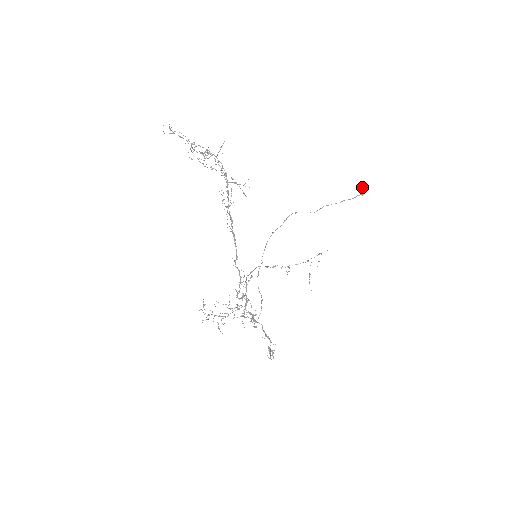
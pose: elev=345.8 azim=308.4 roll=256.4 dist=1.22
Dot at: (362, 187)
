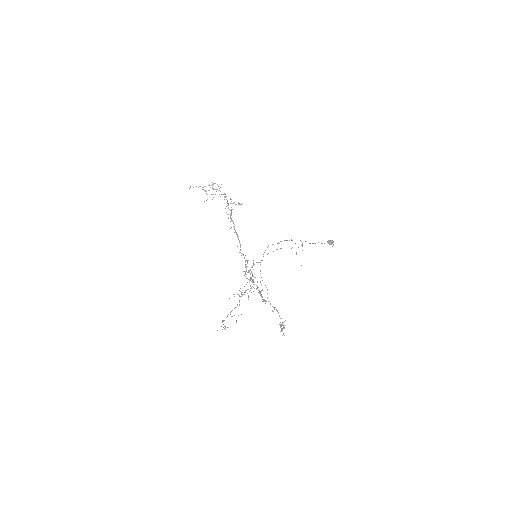
Dot at: (330, 240)
